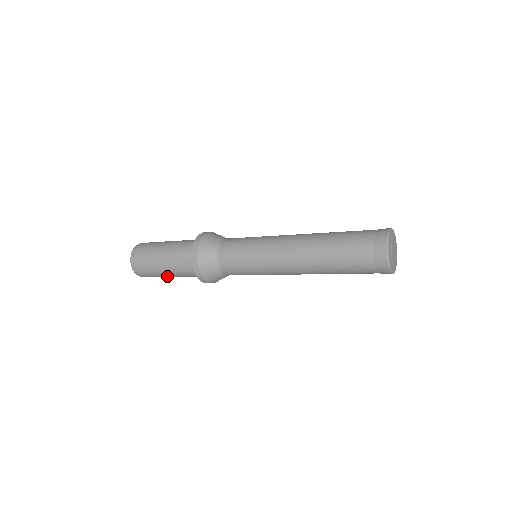
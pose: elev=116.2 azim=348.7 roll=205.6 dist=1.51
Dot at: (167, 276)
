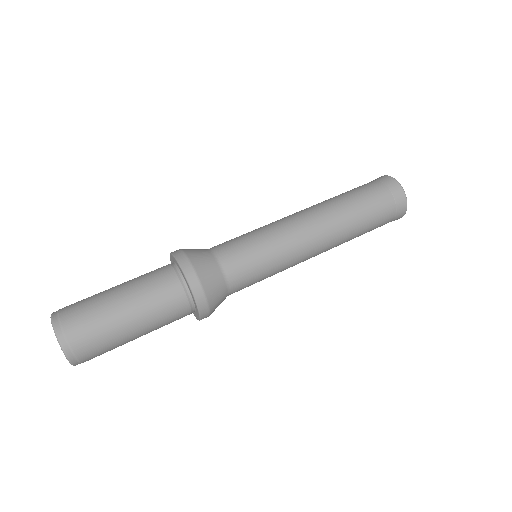
Dot at: (125, 325)
